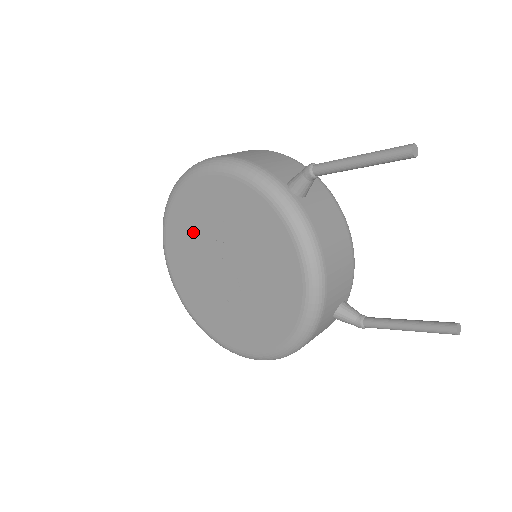
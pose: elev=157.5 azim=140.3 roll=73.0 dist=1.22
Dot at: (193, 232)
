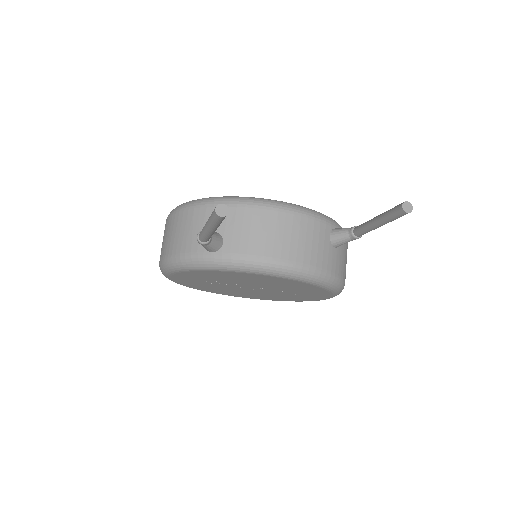
Dot at: (212, 287)
